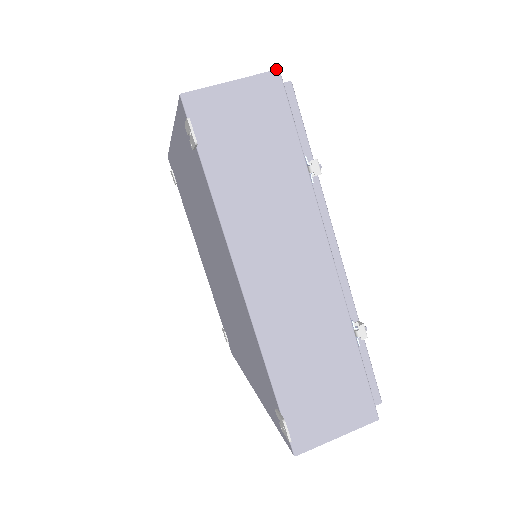
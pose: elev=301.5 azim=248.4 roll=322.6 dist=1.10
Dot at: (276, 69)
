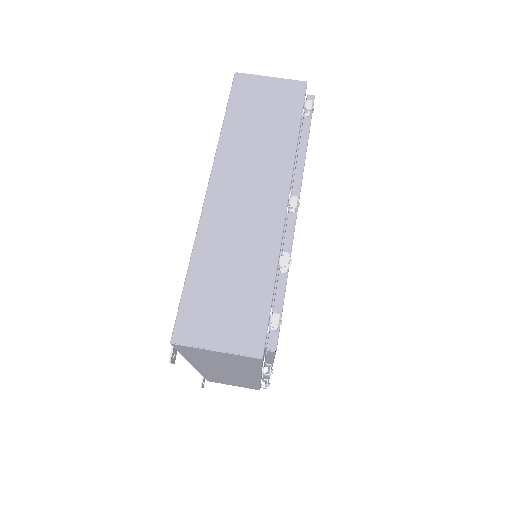
Dot at: (260, 358)
